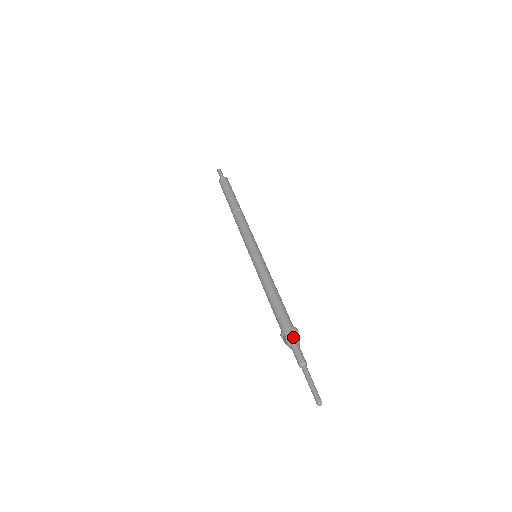
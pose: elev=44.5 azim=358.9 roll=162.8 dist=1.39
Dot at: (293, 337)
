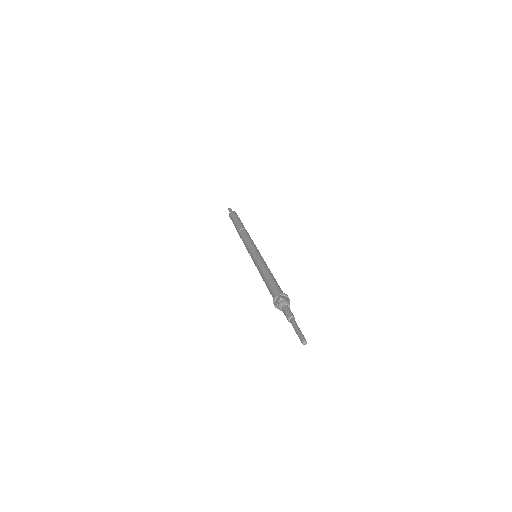
Dot at: (286, 300)
